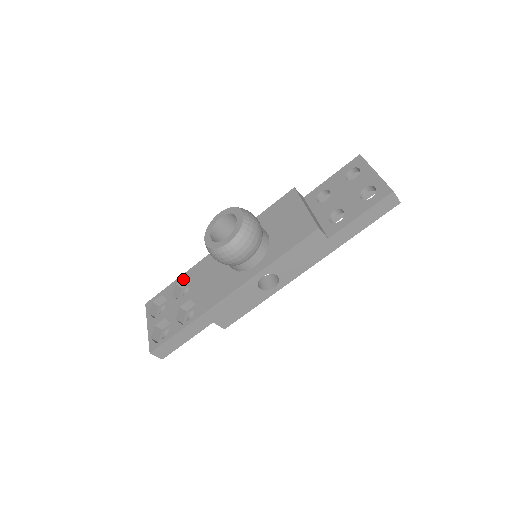
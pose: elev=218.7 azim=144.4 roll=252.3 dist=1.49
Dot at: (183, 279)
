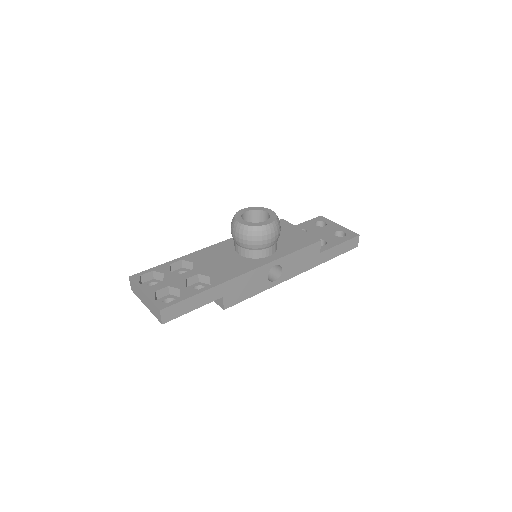
Dot at: (178, 262)
